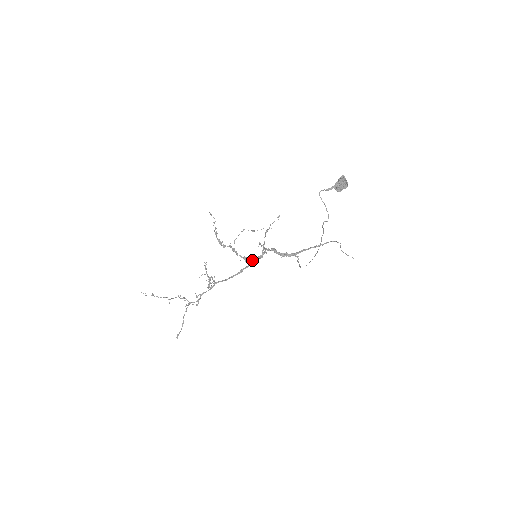
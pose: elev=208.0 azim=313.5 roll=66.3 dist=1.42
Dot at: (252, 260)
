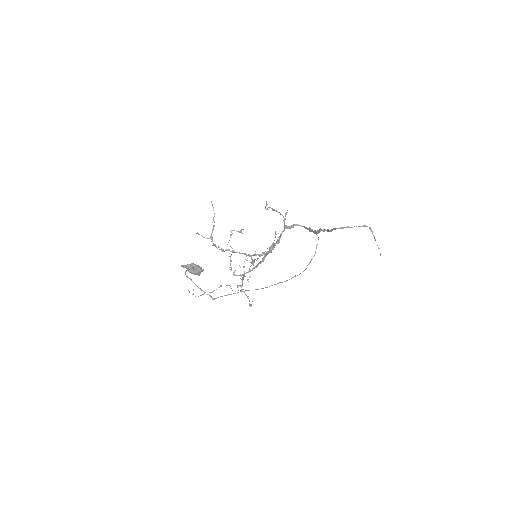
Dot at: occluded
